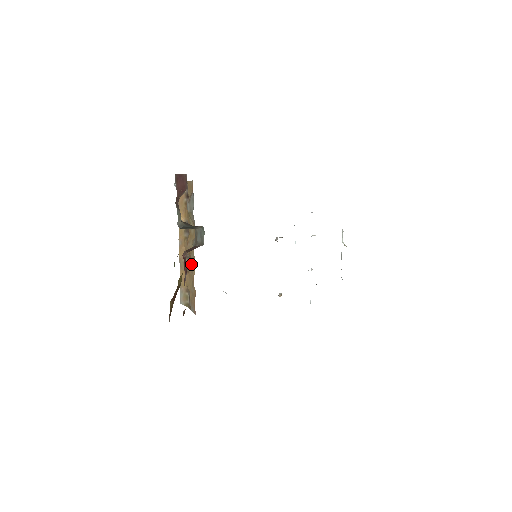
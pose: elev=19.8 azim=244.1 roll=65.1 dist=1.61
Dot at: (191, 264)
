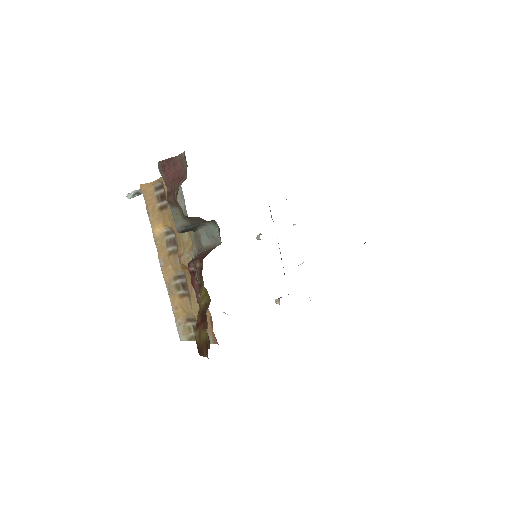
Dot at: occluded
